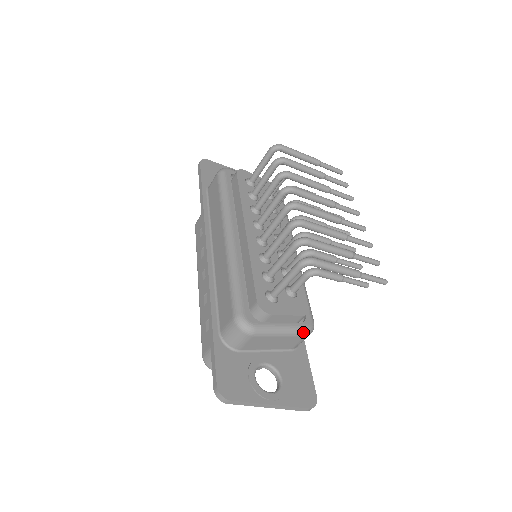
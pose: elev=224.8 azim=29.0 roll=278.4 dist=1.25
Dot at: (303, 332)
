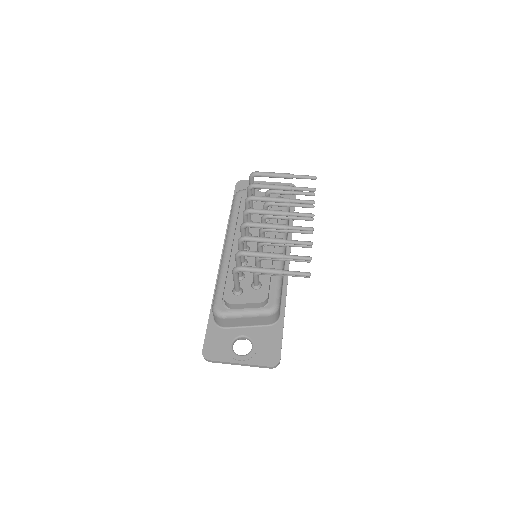
Dot at: (265, 313)
